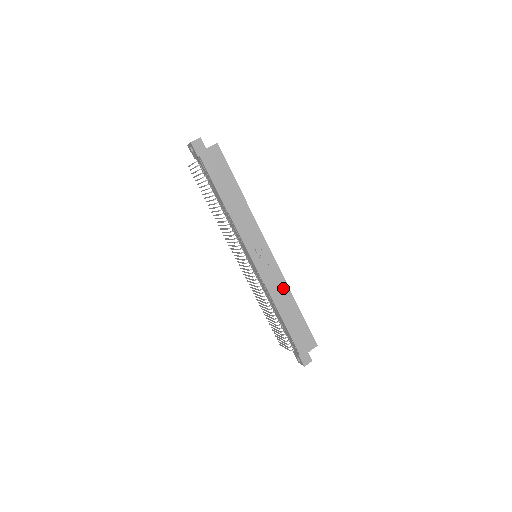
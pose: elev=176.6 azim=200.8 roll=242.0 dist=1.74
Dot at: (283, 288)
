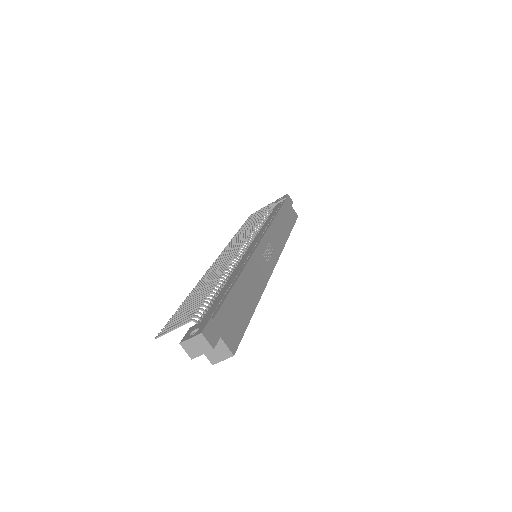
Dot at: (260, 283)
